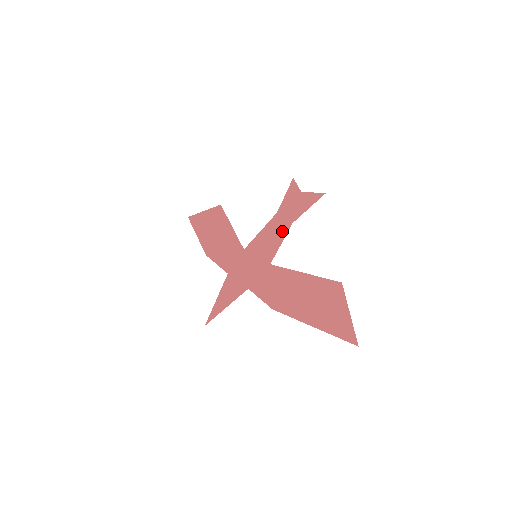
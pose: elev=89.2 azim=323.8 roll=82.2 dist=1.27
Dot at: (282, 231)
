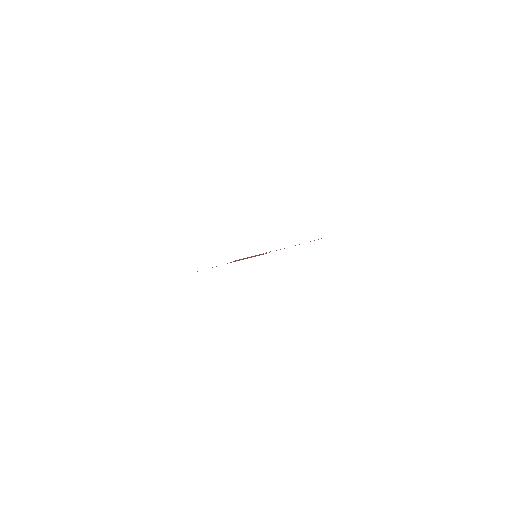
Dot at: occluded
